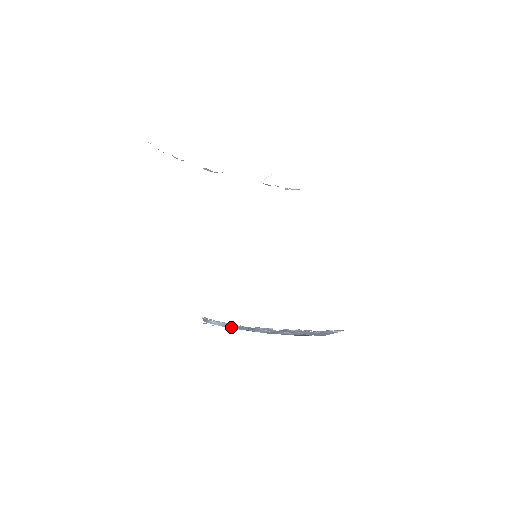
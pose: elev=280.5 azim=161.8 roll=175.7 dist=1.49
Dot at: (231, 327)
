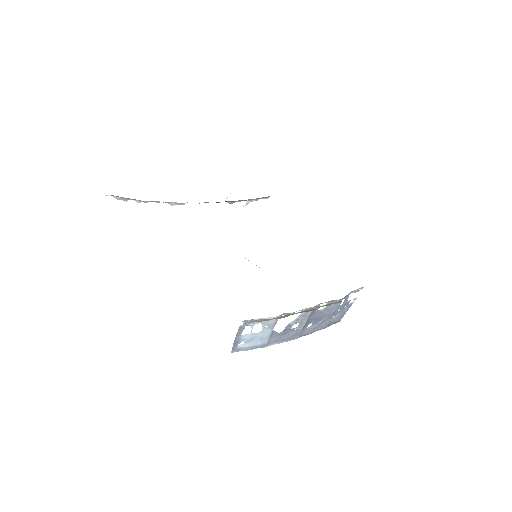
Dot at: (260, 343)
